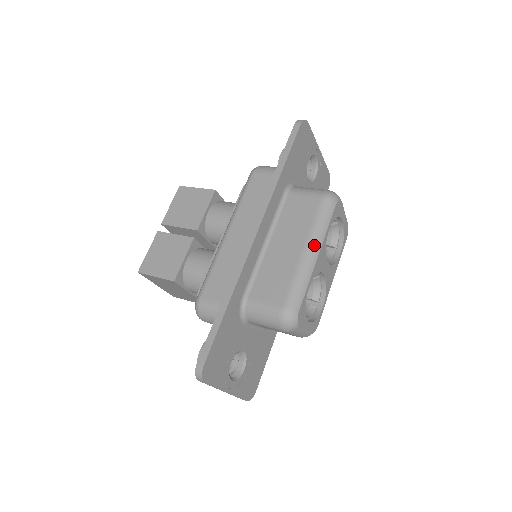
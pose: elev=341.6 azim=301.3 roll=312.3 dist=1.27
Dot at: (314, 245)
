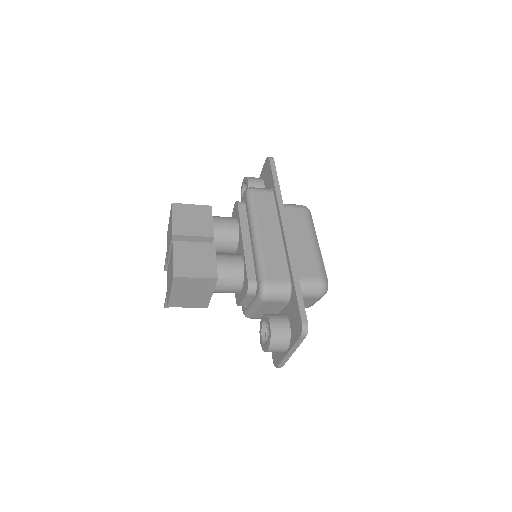
Dot at: (316, 238)
